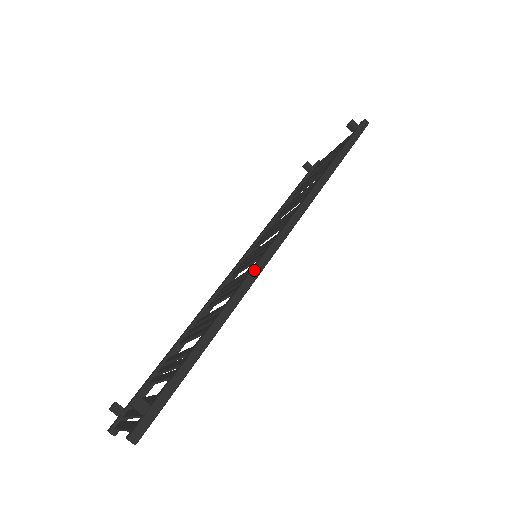
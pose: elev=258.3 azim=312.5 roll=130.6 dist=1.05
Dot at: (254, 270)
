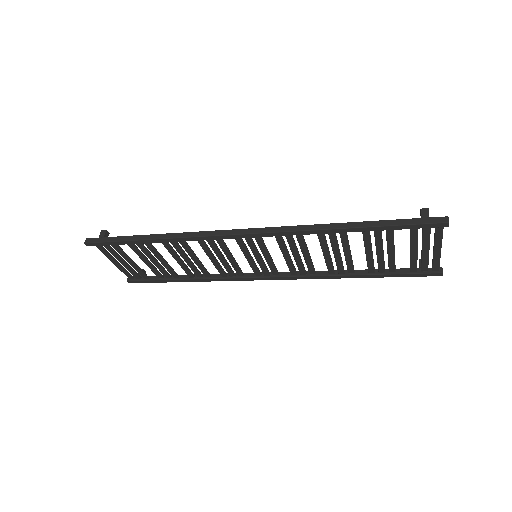
Dot at: (207, 232)
